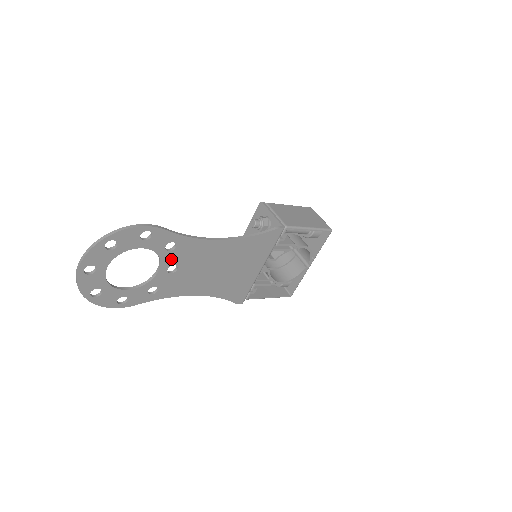
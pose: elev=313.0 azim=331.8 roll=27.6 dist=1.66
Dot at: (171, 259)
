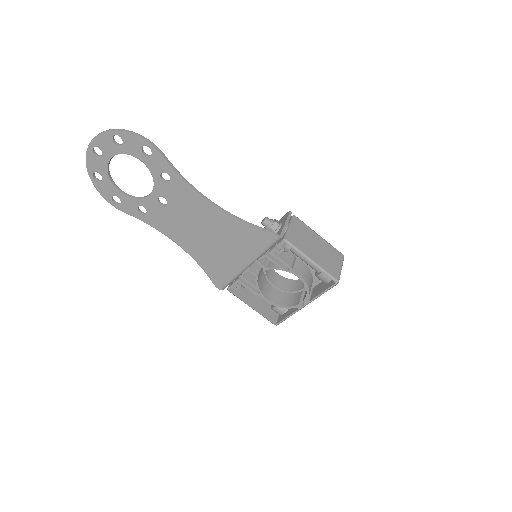
Dot at: (163, 190)
